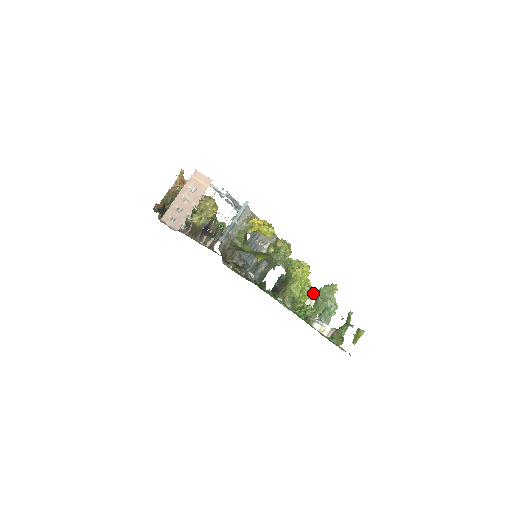
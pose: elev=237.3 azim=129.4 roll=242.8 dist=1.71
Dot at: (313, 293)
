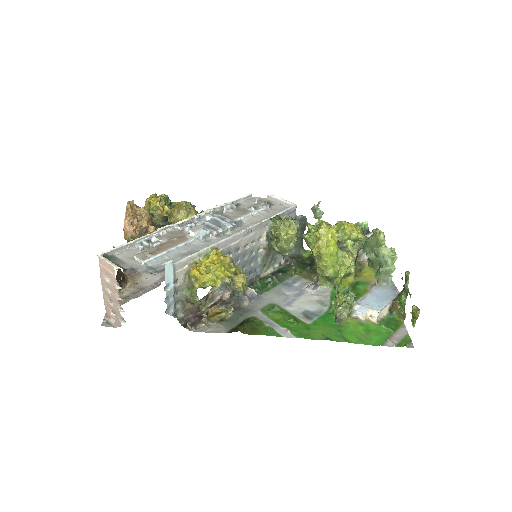
Dot at: (360, 247)
